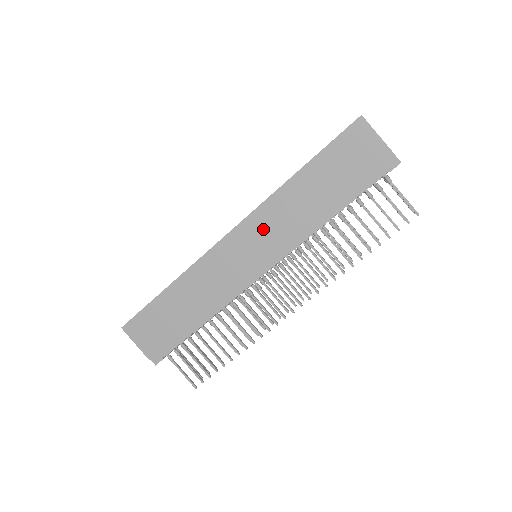
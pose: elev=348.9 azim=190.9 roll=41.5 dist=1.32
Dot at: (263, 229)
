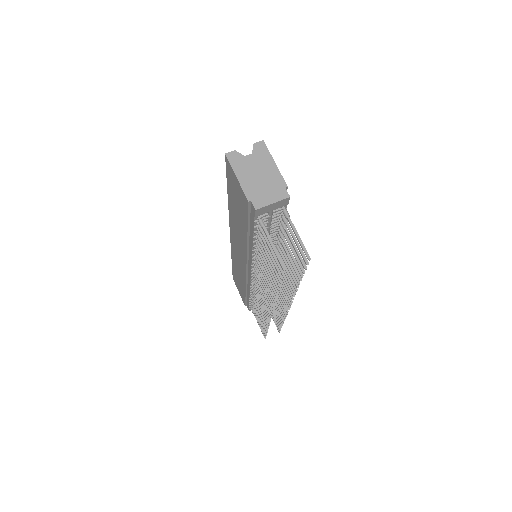
Dot at: (236, 240)
